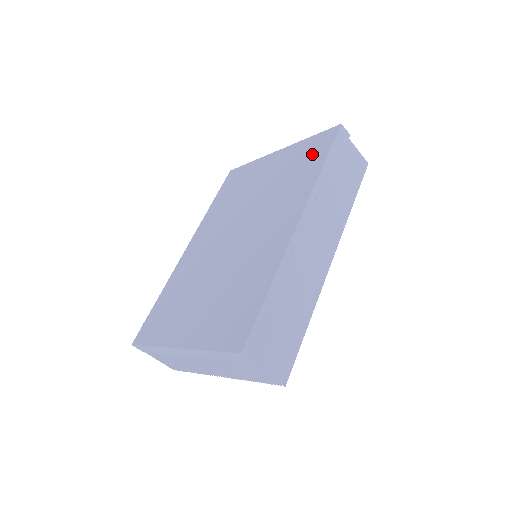
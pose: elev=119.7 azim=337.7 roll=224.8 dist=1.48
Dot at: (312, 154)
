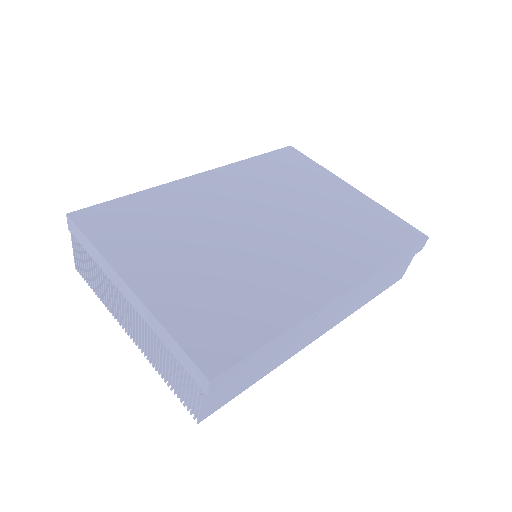
Dot at: (388, 234)
